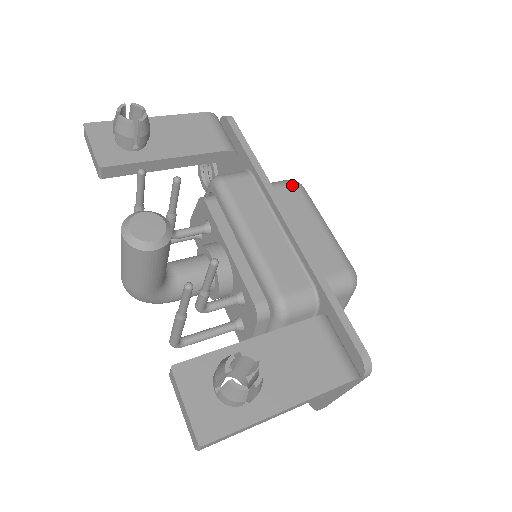
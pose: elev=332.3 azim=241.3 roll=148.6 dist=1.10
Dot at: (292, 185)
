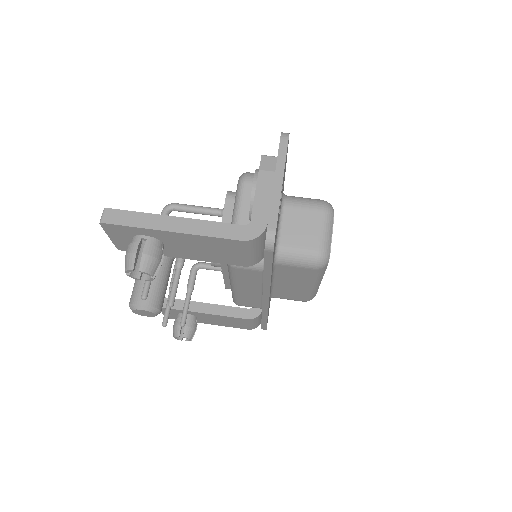
Dot at: (310, 269)
